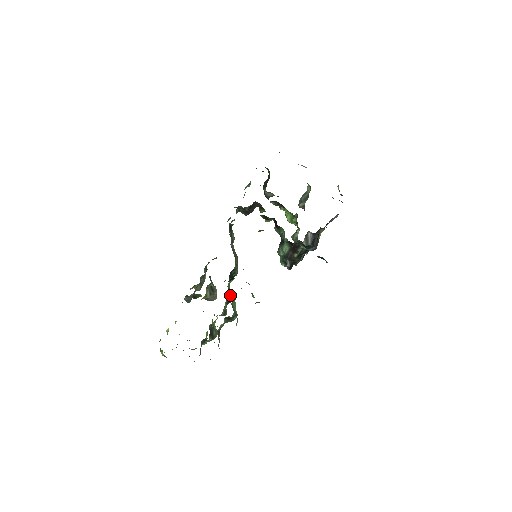
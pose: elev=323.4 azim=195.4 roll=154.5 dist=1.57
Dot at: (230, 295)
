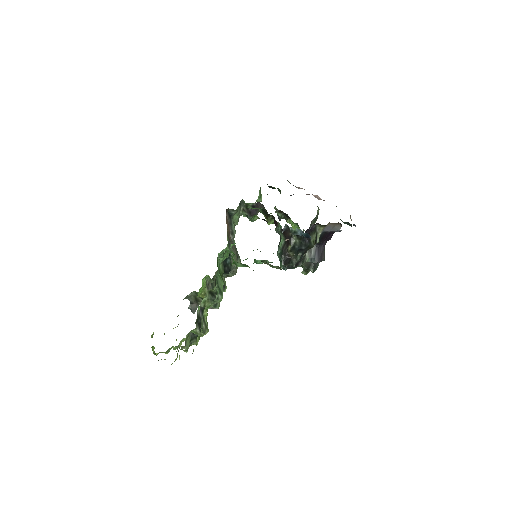
Dot at: occluded
